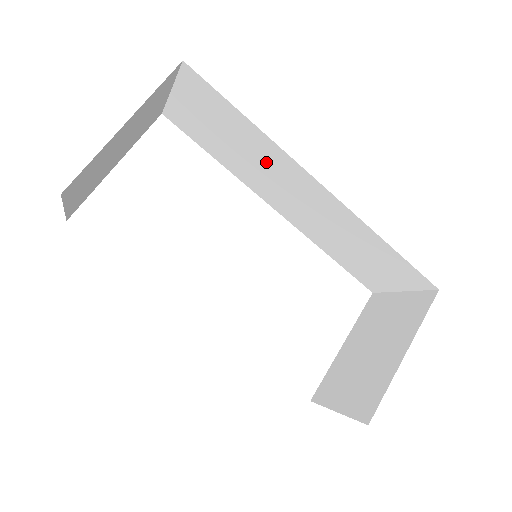
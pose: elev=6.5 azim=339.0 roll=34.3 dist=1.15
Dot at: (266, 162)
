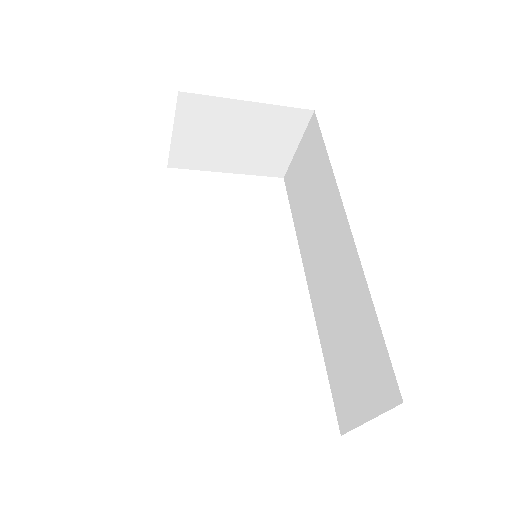
Dot at: (323, 210)
